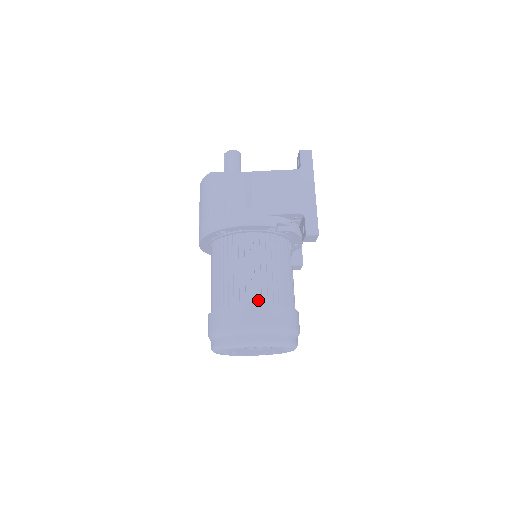
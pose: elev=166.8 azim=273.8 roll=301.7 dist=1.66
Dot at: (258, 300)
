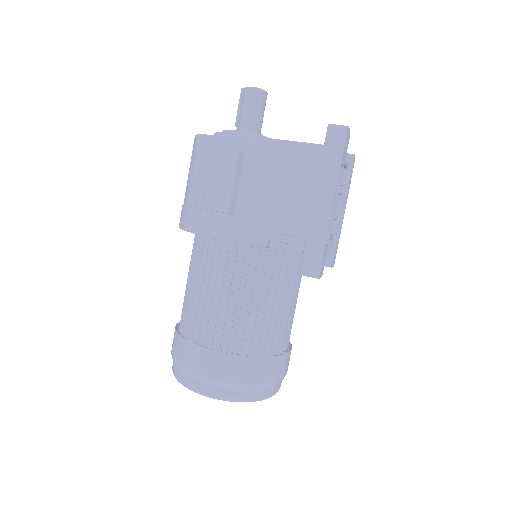
Dot at: (220, 342)
